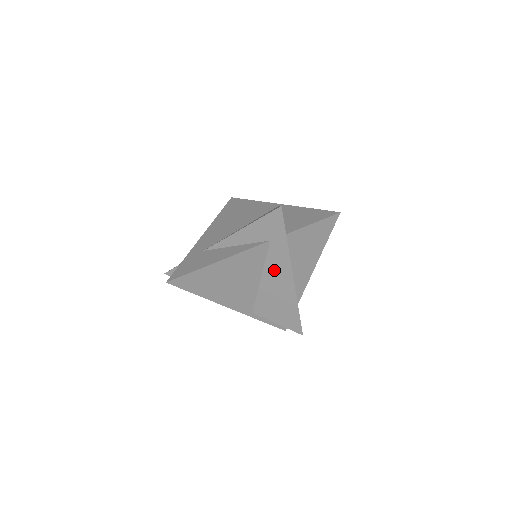
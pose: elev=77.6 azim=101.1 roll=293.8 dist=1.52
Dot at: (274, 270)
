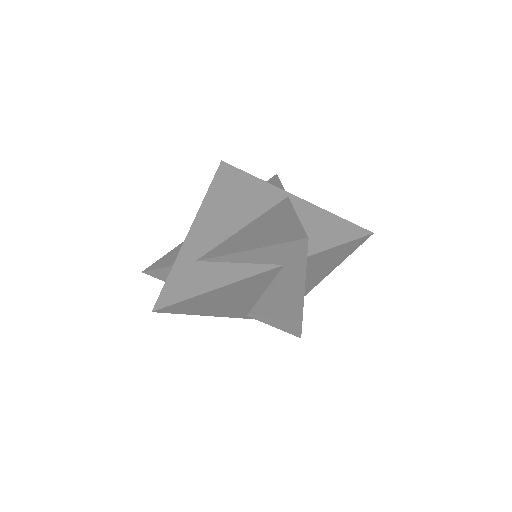
Dot at: (282, 288)
